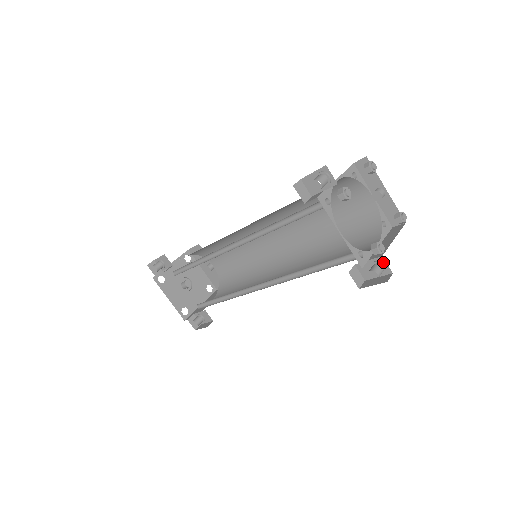
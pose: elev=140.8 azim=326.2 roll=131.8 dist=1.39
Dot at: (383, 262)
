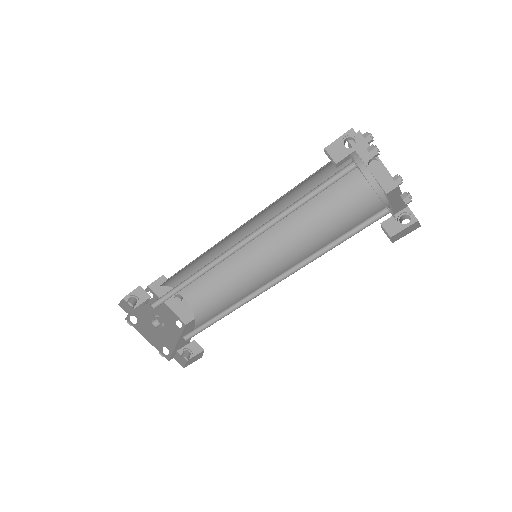
Dot at: (409, 212)
